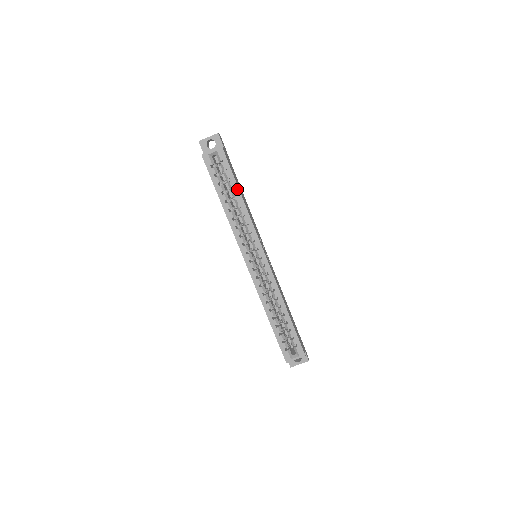
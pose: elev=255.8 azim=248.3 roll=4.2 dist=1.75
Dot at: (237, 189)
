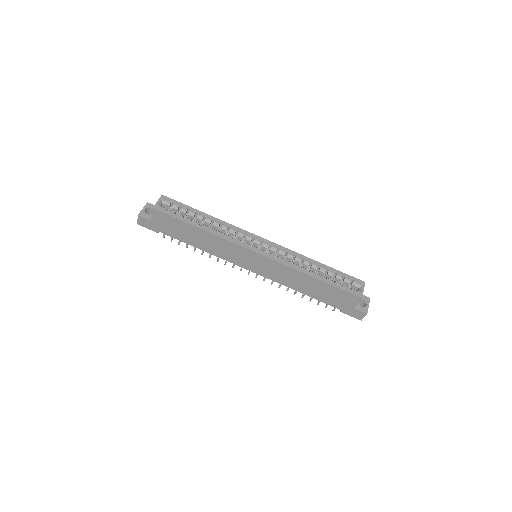
Dot at: (199, 212)
